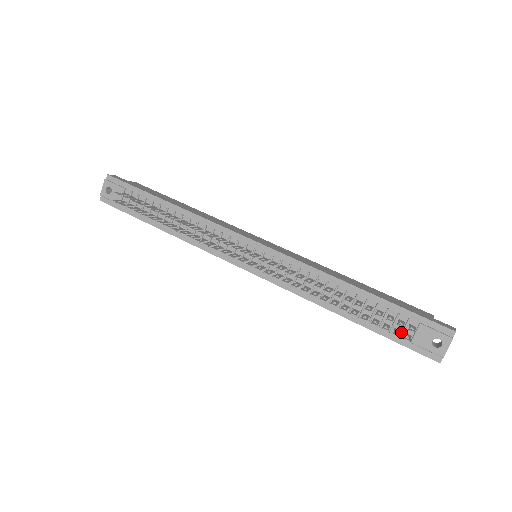
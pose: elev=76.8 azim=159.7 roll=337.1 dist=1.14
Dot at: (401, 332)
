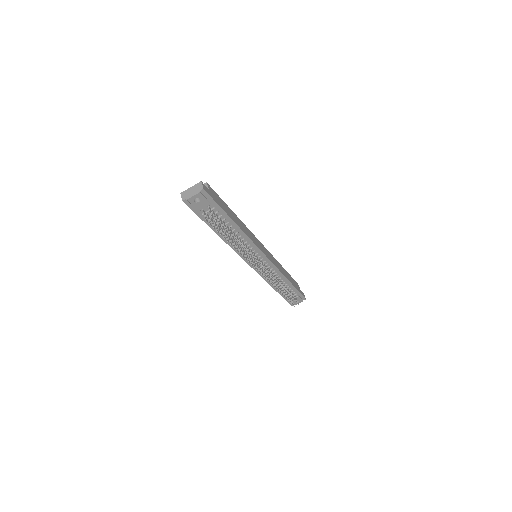
Dot at: (289, 297)
